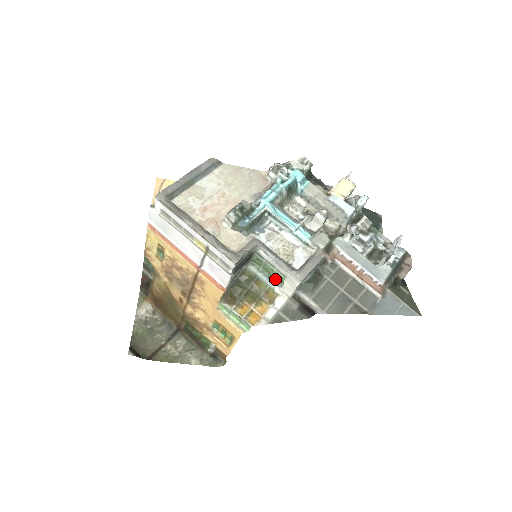
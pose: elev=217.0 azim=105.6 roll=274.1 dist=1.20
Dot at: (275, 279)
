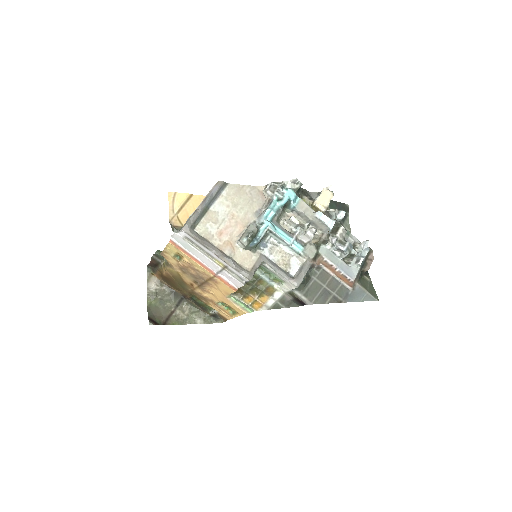
Dot at: (275, 279)
